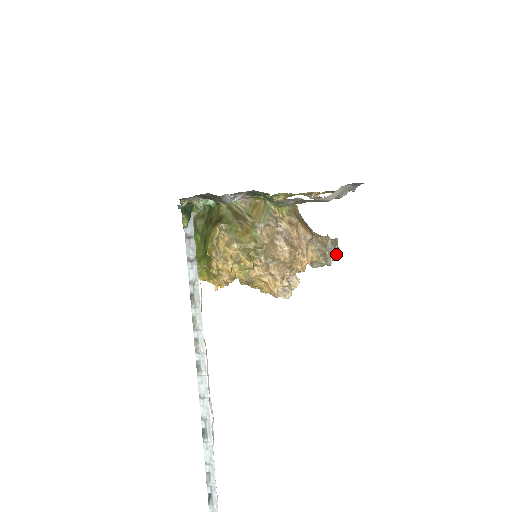
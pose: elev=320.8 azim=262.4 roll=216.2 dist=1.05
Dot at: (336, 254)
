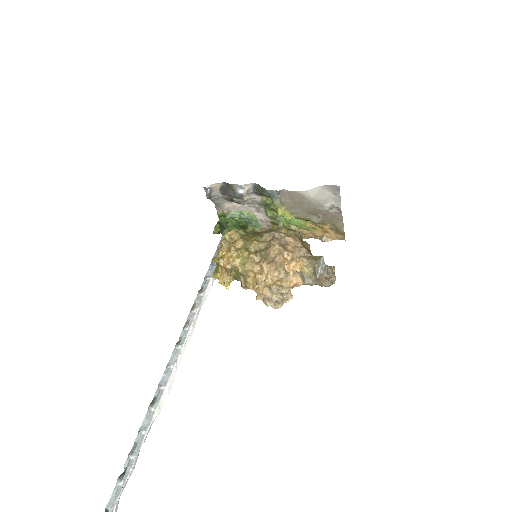
Dot at: (328, 275)
